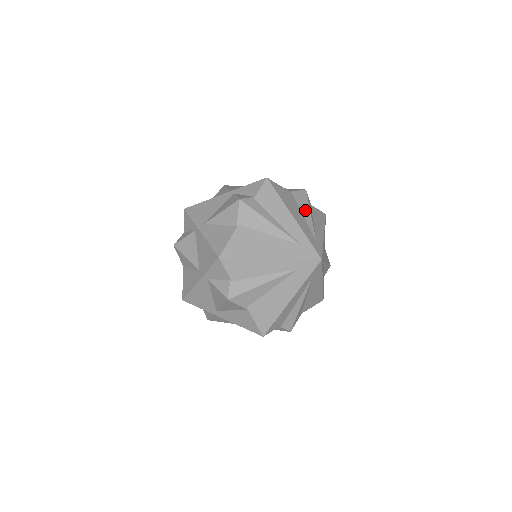
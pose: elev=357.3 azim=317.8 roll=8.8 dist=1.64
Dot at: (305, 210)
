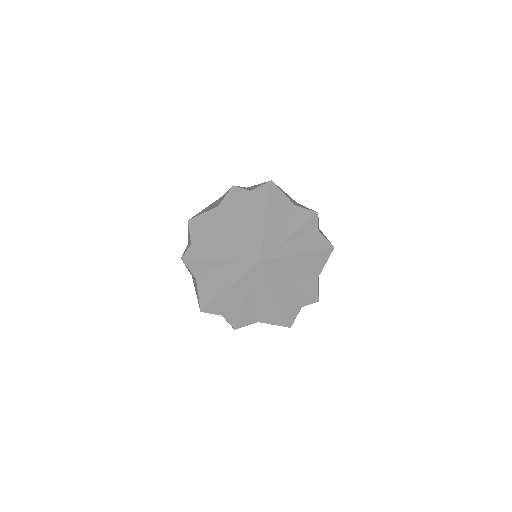
Dot at: (294, 224)
